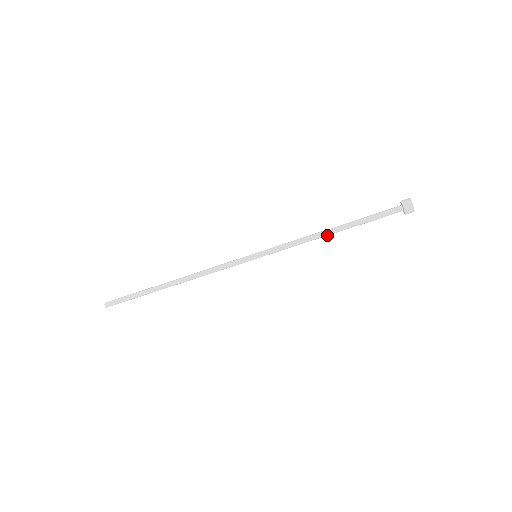
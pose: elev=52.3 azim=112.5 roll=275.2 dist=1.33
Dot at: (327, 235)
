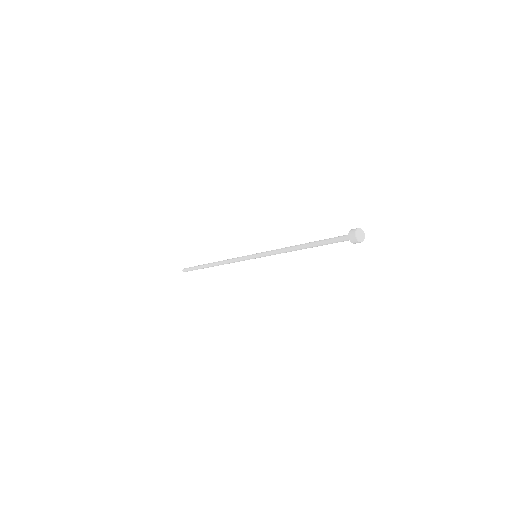
Dot at: occluded
